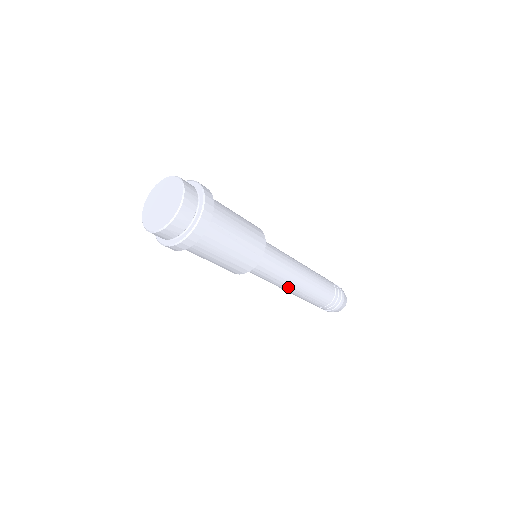
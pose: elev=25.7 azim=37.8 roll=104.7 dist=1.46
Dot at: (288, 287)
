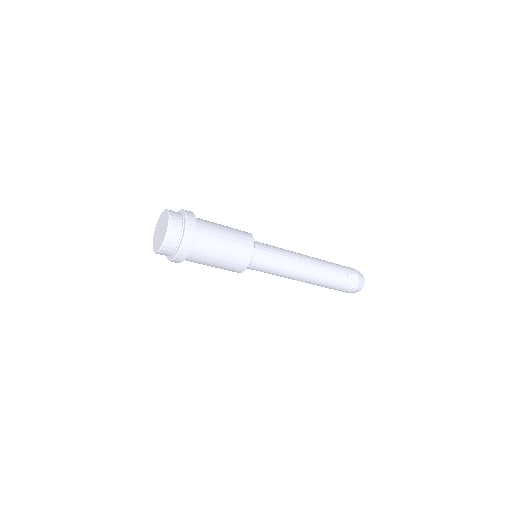
Dot at: (291, 278)
